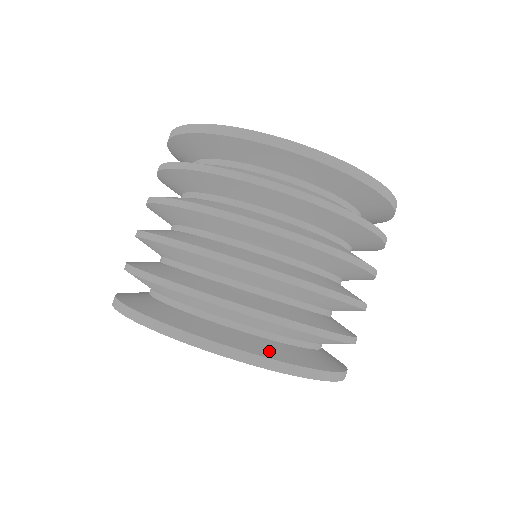
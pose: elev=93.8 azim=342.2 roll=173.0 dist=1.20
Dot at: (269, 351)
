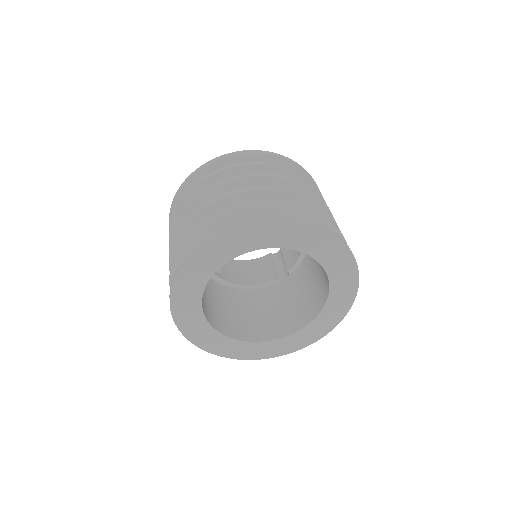
Dot at: occluded
